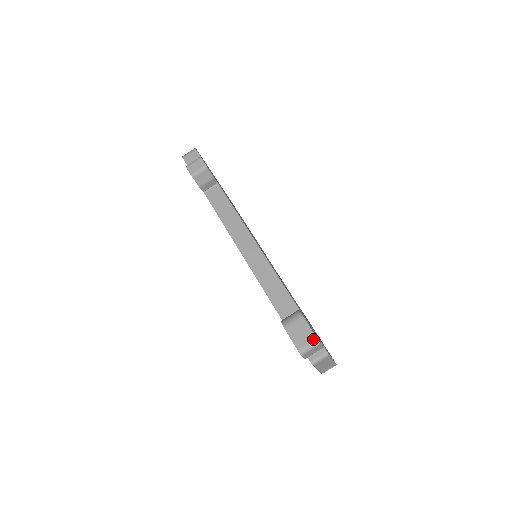
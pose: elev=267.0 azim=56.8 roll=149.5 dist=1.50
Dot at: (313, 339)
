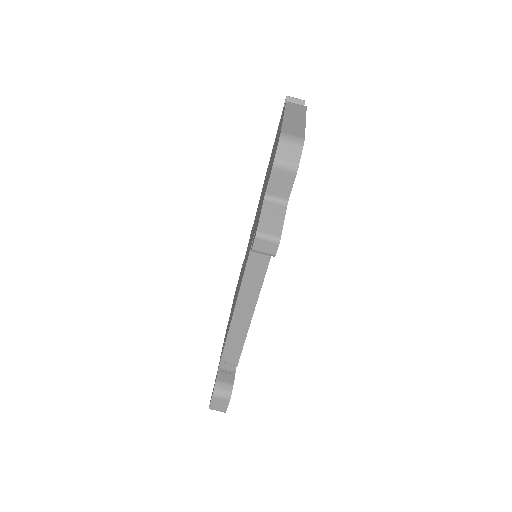
Dot at: (223, 411)
